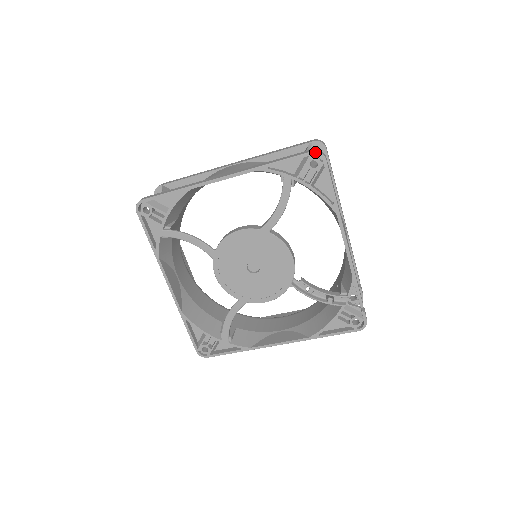
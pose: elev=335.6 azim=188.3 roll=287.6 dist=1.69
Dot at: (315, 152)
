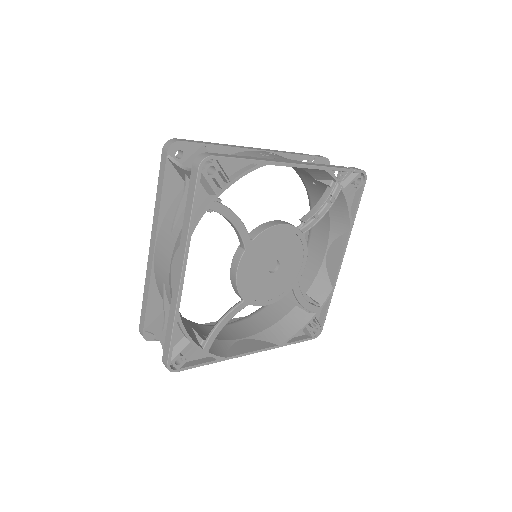
Dot at: (200, 165)
